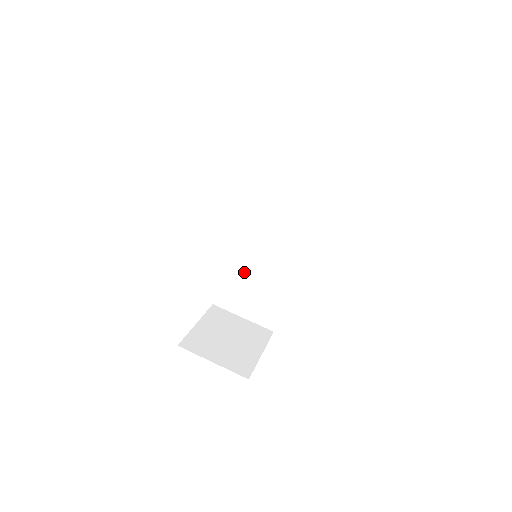
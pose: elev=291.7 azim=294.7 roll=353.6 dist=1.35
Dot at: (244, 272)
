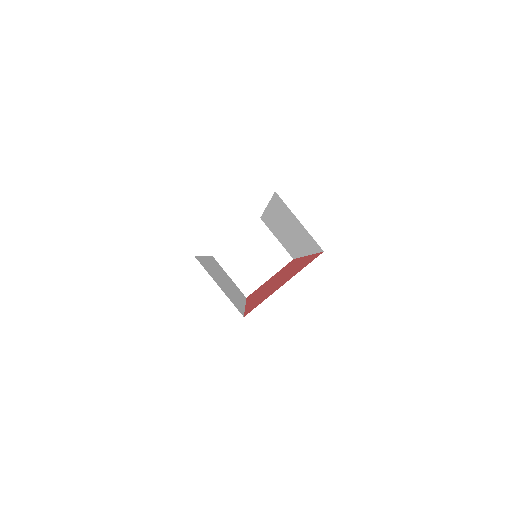
Dot at: (274, 226)
